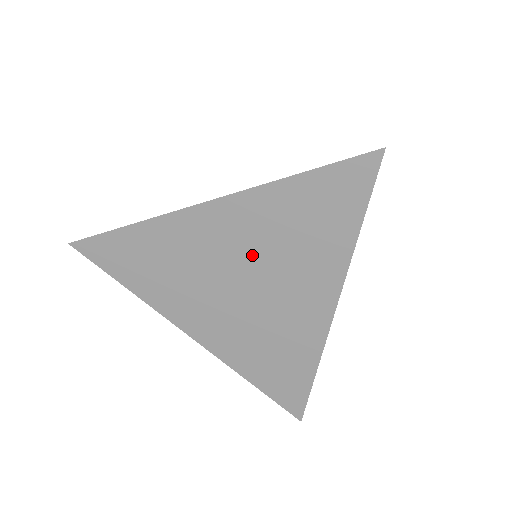
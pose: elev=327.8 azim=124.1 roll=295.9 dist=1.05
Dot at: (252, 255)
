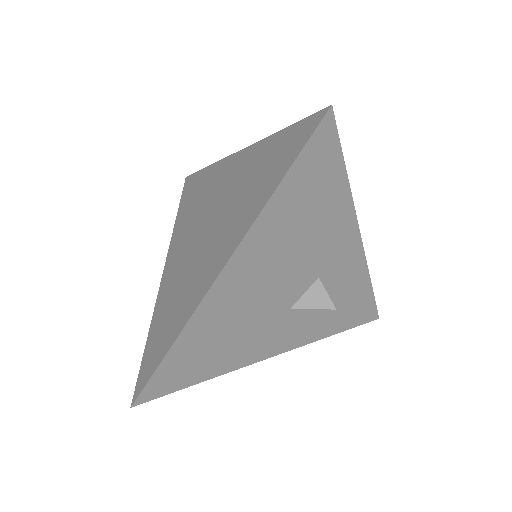
Dot at: (225, 201)
